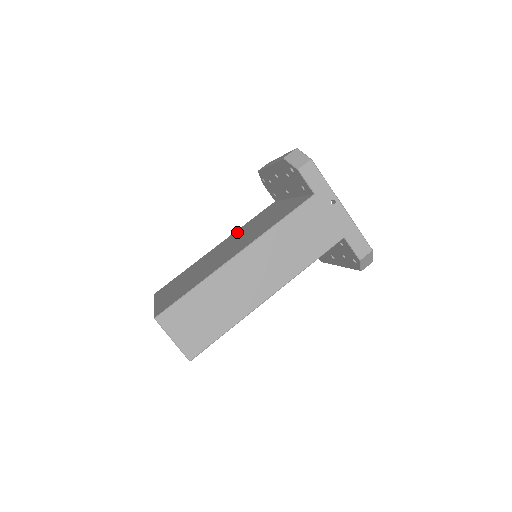
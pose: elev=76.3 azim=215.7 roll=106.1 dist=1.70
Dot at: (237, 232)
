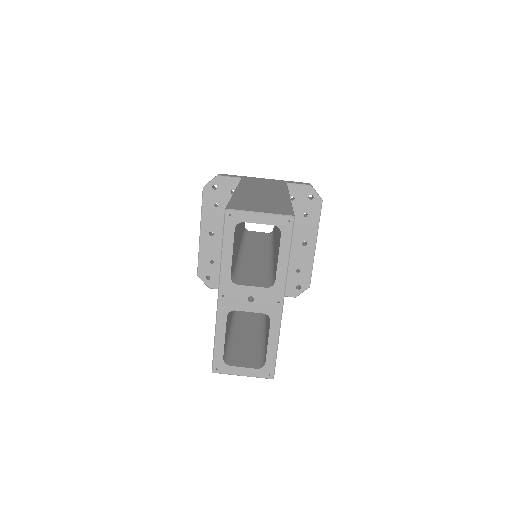
Dot at: occluded
